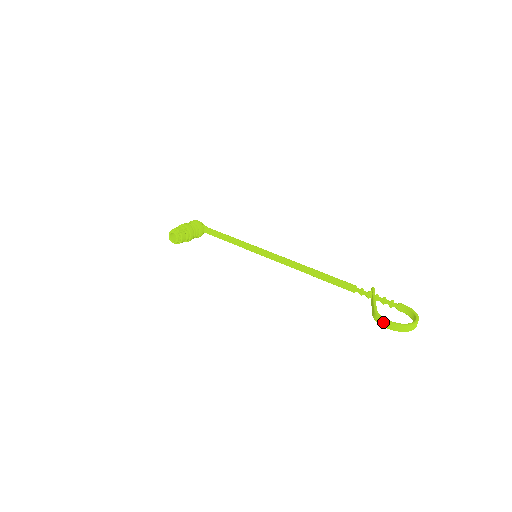
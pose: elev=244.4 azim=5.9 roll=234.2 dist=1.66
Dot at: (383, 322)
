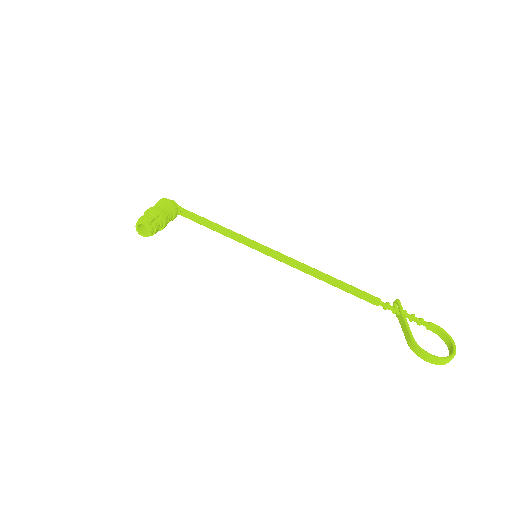
Dot at: (424, 356)
